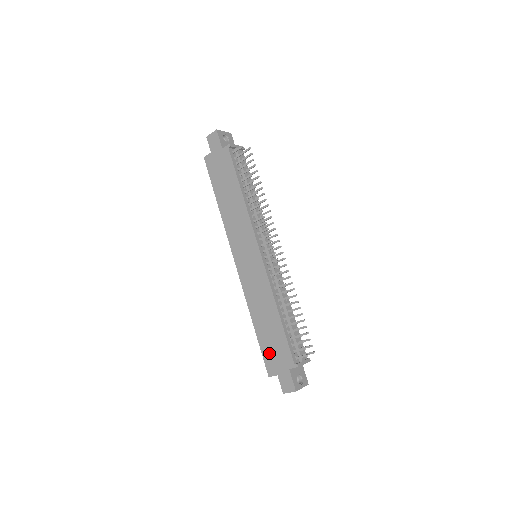
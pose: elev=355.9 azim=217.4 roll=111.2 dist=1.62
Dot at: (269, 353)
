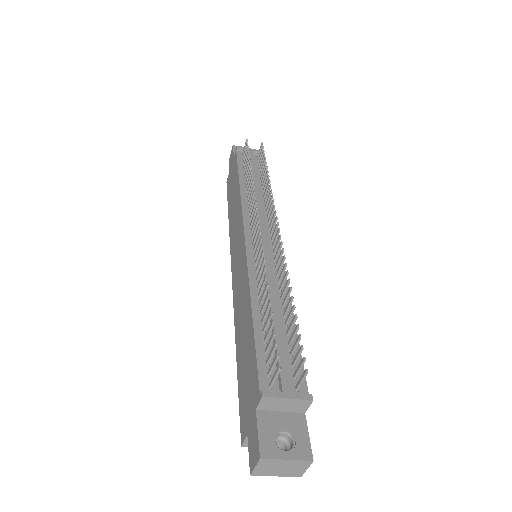
Dot at: (243, 394)
